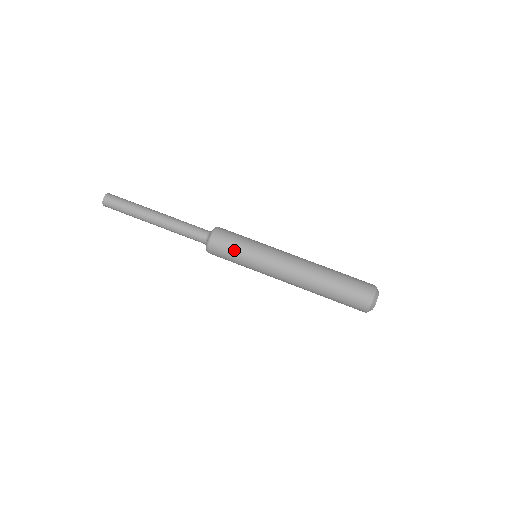
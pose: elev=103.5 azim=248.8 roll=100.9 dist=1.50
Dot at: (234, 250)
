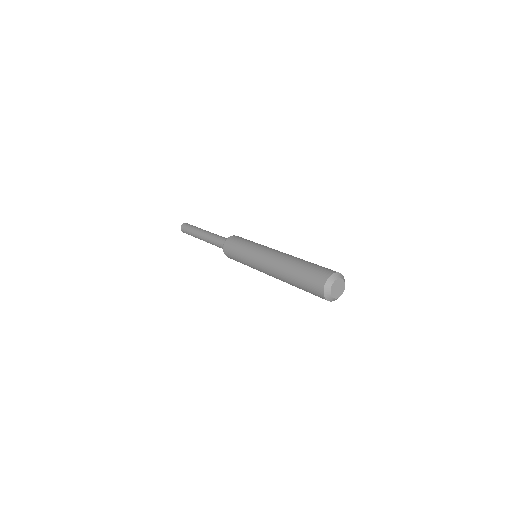
Dot at: (235, 251)
